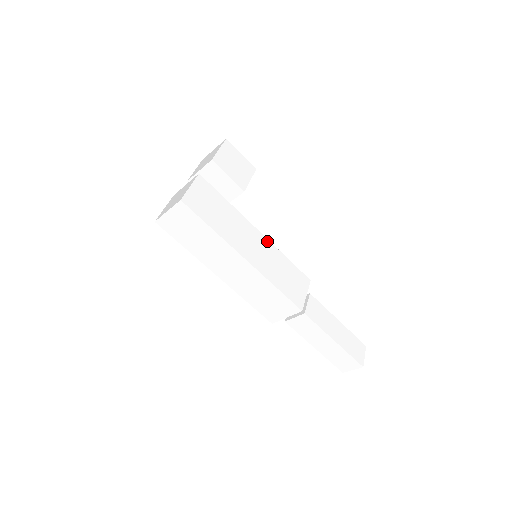
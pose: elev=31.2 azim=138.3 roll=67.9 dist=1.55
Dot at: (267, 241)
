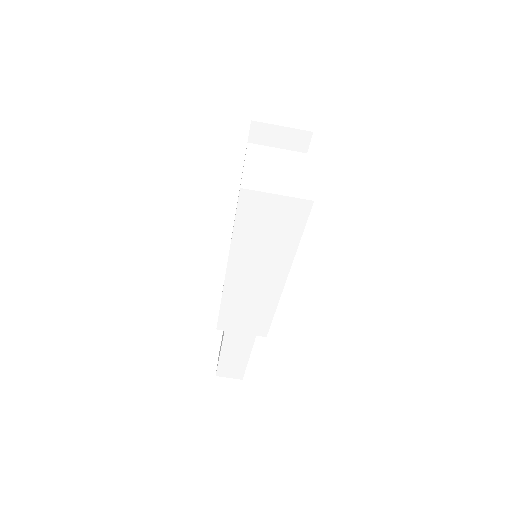
Dot at: occluded
